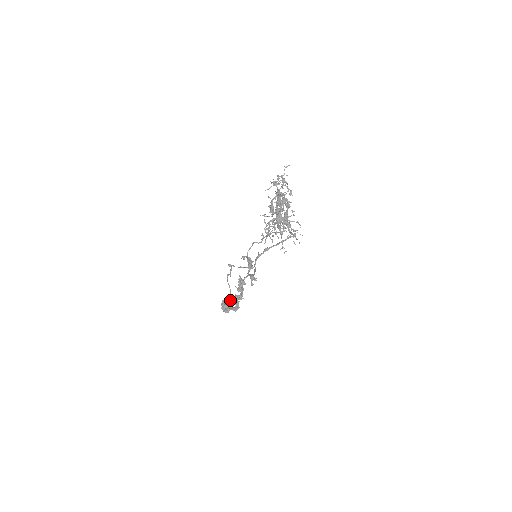
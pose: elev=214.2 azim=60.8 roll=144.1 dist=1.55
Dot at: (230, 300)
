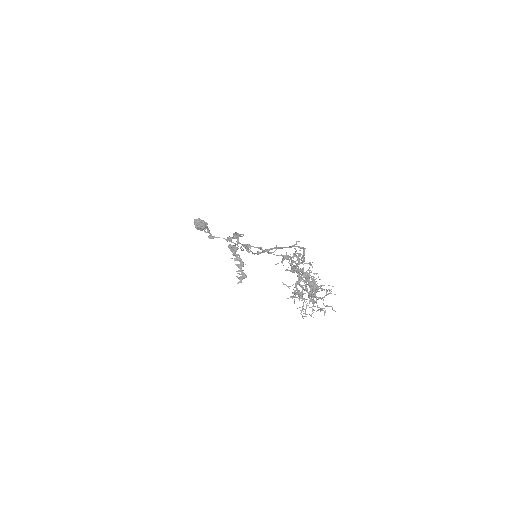
Dot at: occluded
